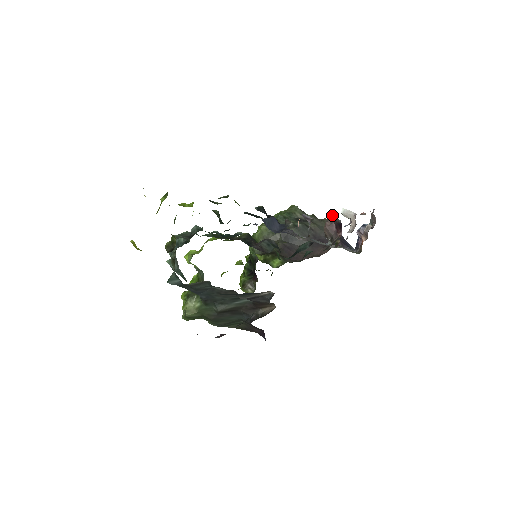
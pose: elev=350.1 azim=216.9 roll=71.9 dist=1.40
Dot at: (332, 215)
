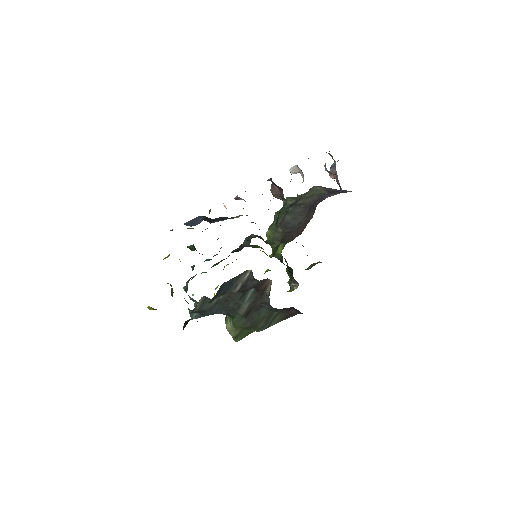
Dot at: occluded
